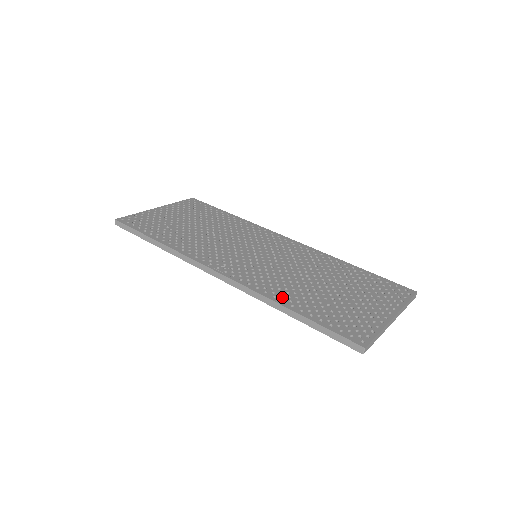
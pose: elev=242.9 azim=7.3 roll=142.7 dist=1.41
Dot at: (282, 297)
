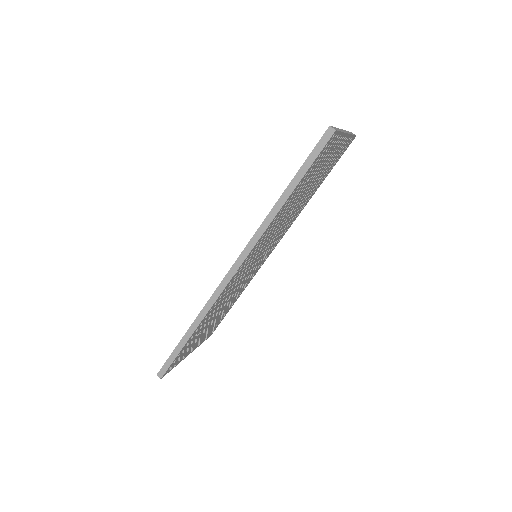
Dot at: occluded
